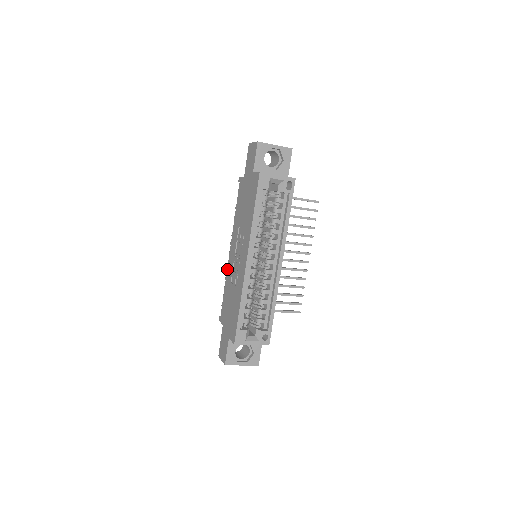
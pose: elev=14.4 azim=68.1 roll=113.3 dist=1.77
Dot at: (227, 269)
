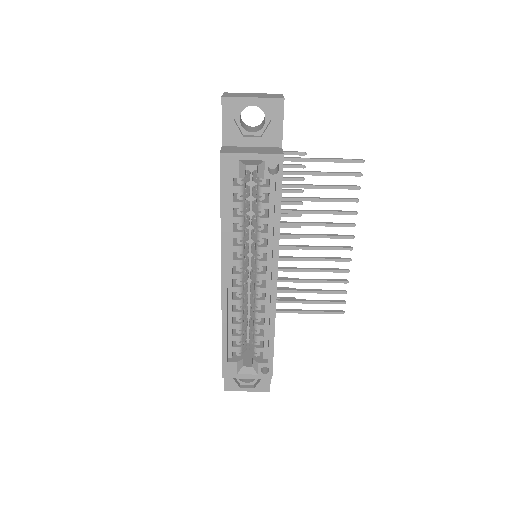
Dot at: occluded
